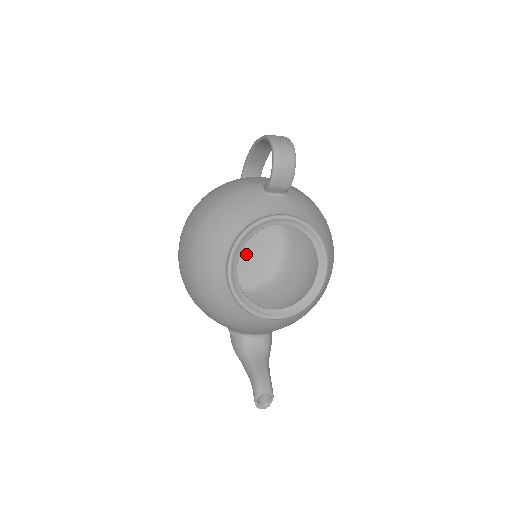
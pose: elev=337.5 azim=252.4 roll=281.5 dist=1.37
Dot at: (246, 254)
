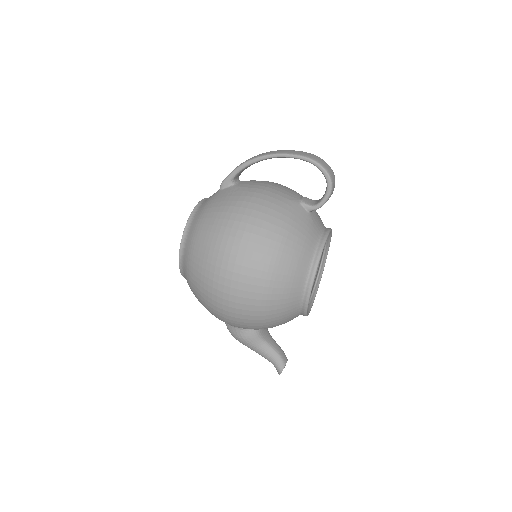
Dot at: occluded
